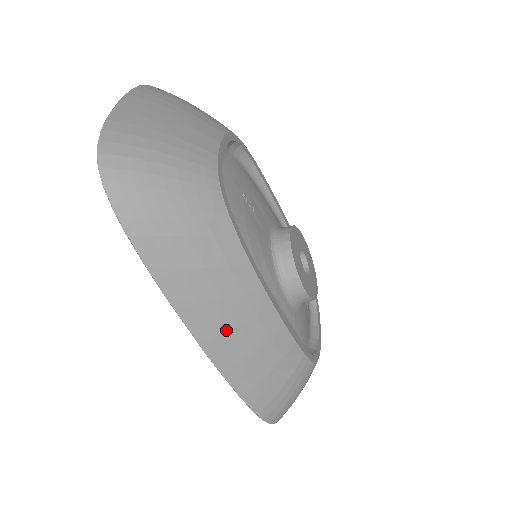
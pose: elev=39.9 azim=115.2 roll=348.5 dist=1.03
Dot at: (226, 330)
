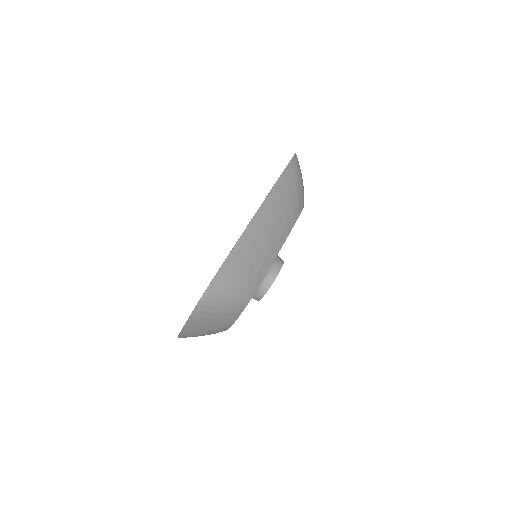
Dot at: (272, 217)
